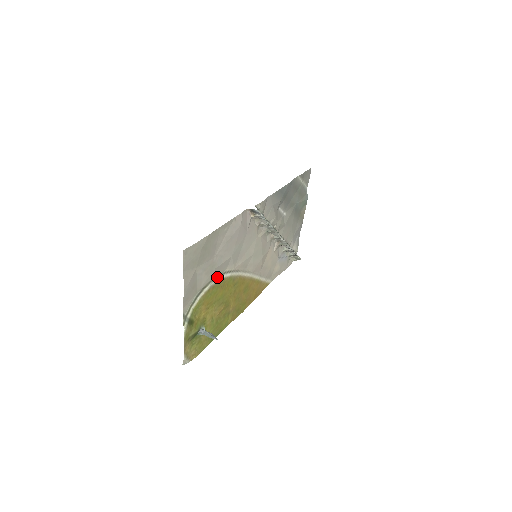
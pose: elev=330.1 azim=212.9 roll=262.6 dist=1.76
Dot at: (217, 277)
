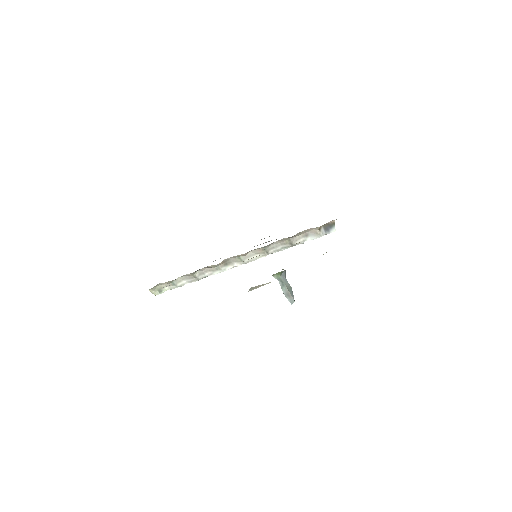
Dot at: occluded
